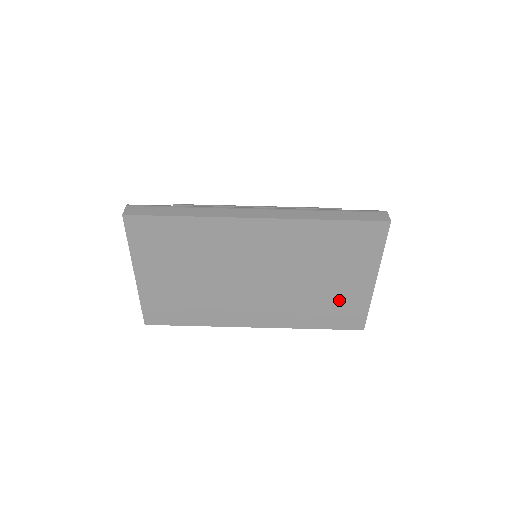
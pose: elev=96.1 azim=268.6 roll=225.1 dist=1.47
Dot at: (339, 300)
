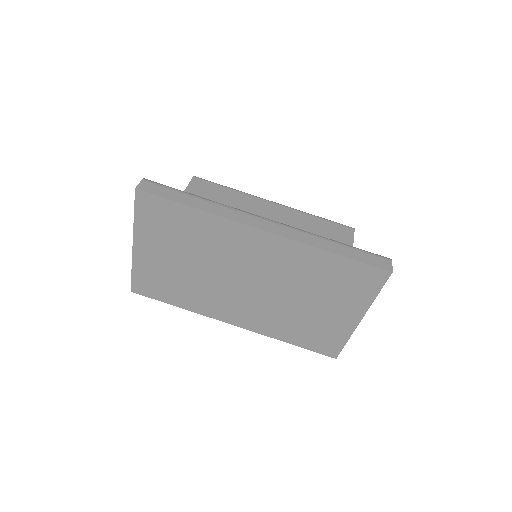
Dot at: (321, 326)
